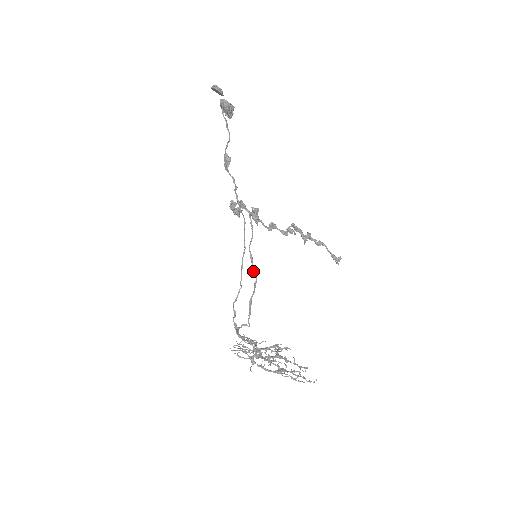
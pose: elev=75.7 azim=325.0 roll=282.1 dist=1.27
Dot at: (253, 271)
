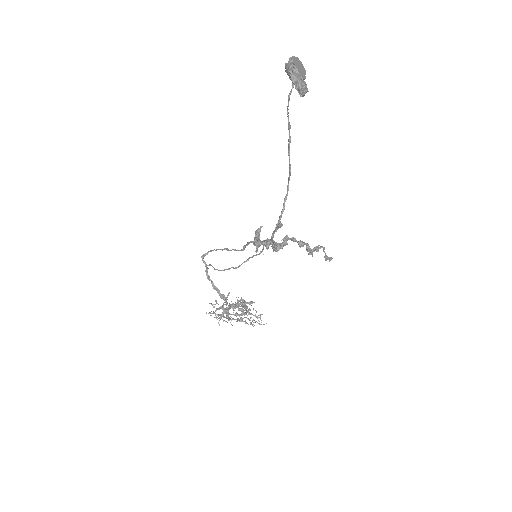
Dot at: (244, 249)
